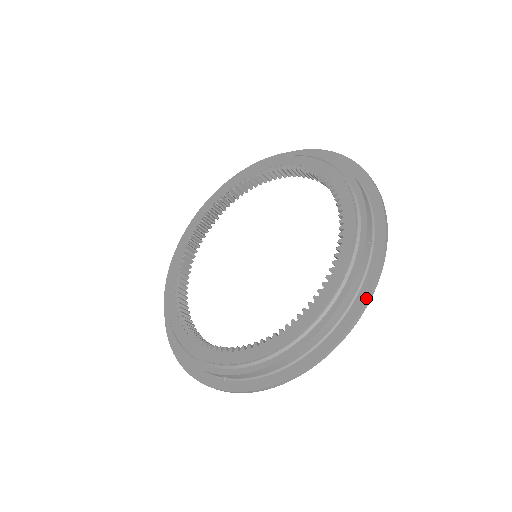
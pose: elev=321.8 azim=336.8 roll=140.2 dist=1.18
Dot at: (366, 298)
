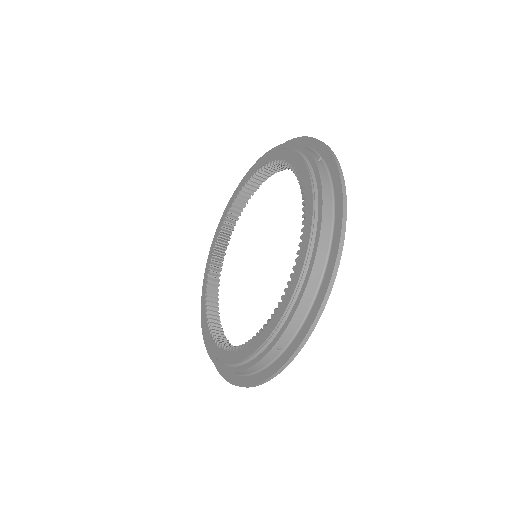
Dot at: (258, 382)
